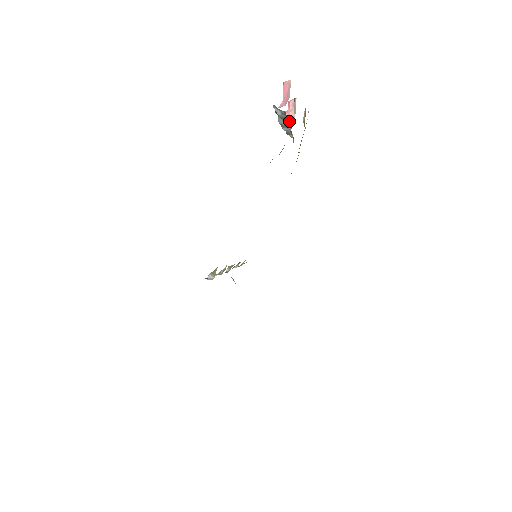
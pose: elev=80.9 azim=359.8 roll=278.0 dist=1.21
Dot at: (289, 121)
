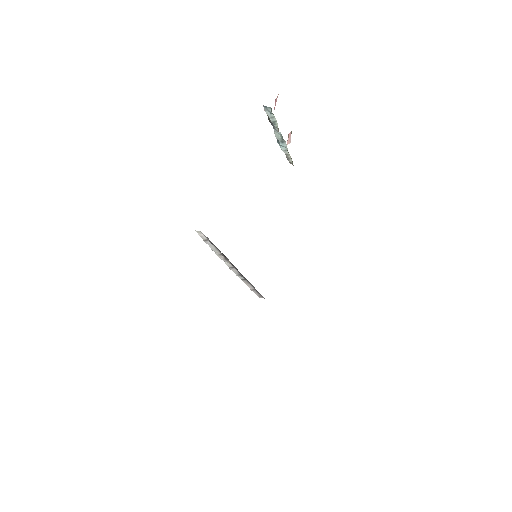
Dot at: (287, 144)
